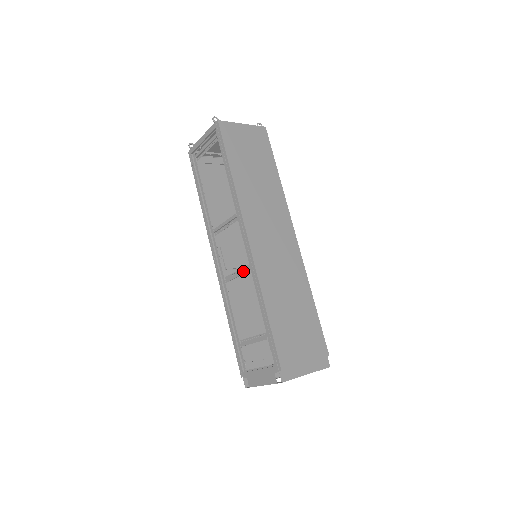
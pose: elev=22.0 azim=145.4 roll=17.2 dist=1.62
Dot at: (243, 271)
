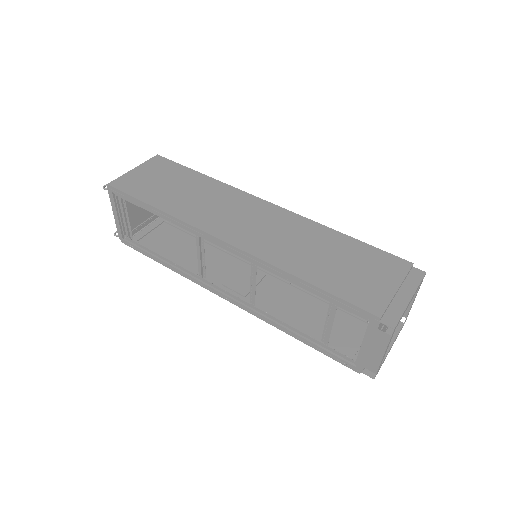
Dot at: (253, 275)
